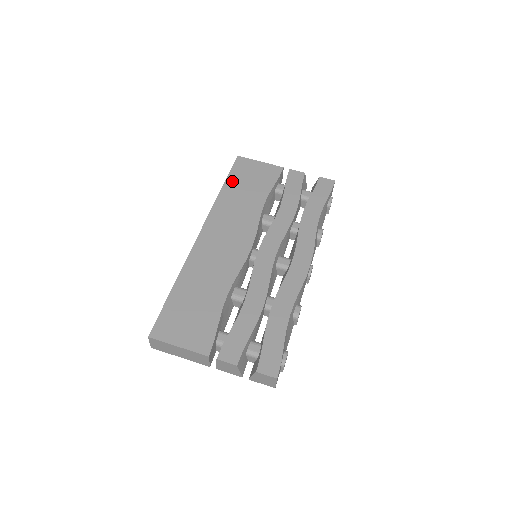
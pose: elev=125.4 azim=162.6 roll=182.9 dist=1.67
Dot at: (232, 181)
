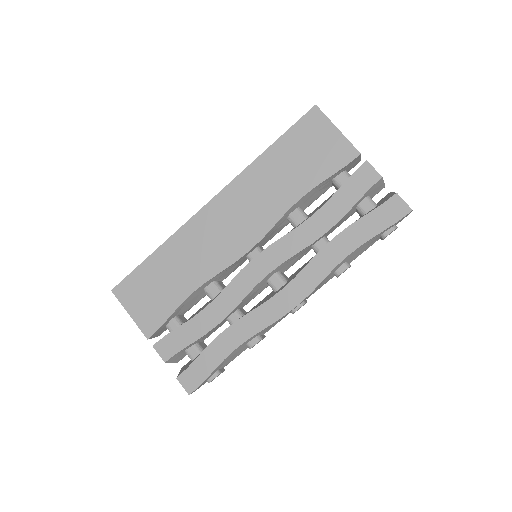
Dot at: (284, 145)
